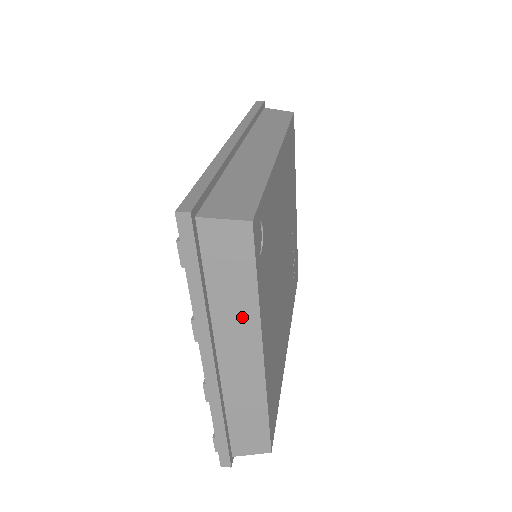
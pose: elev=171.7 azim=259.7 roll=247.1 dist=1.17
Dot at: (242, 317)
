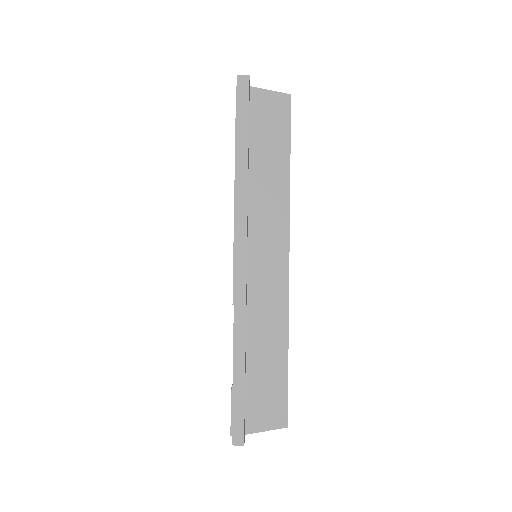
Dot at: occluded
